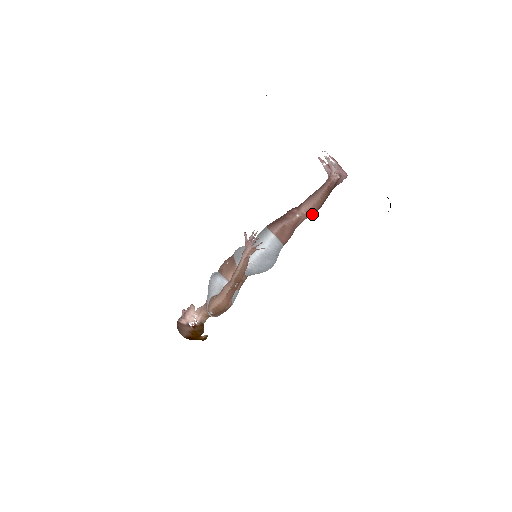
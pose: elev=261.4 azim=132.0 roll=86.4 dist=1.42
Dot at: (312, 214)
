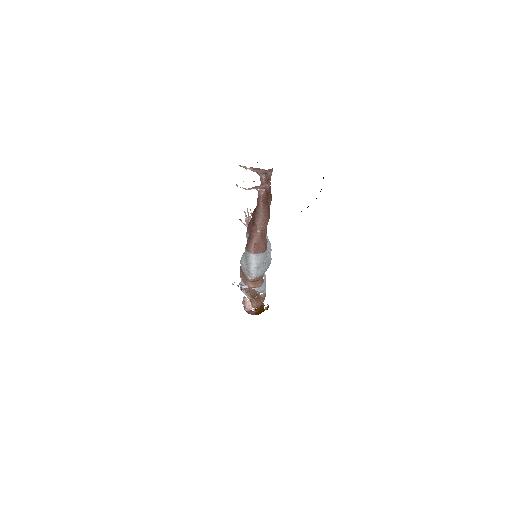
Dot at: (267, 223)
